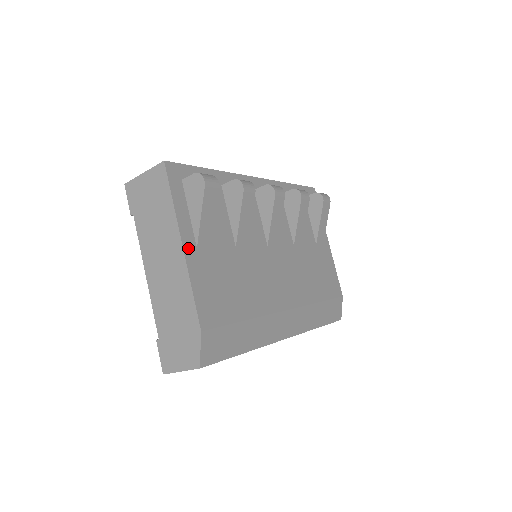
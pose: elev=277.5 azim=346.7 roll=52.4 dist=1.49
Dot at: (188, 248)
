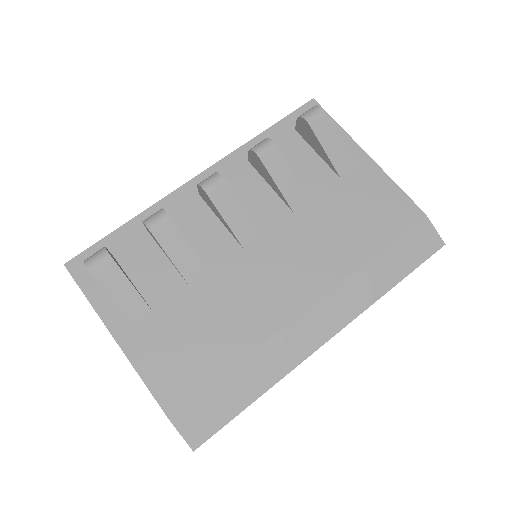
Dot at: (122, 337)
